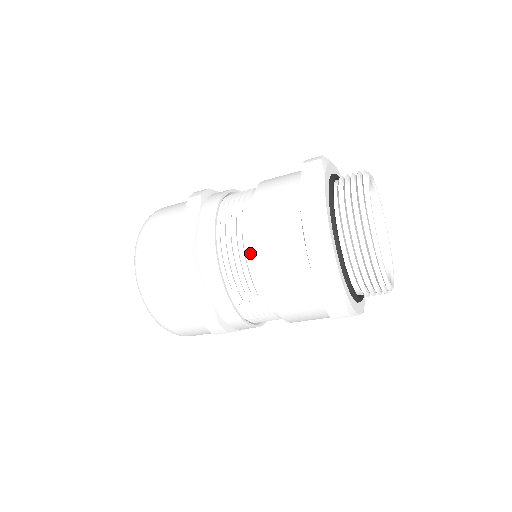
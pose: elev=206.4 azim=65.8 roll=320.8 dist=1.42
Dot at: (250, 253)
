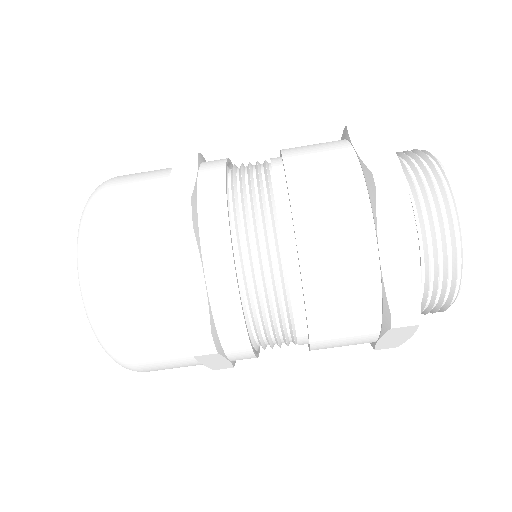
Dot at: (272, 158)
